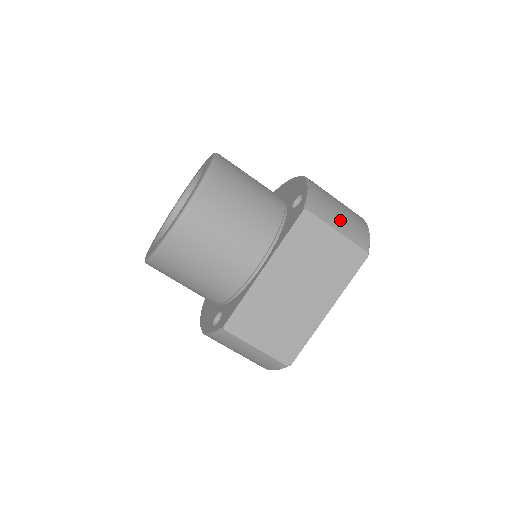
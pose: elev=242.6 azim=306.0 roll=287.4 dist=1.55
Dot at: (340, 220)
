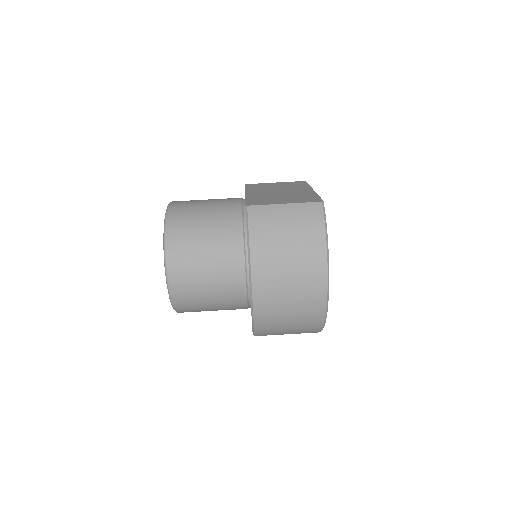
Dot at: occluded
